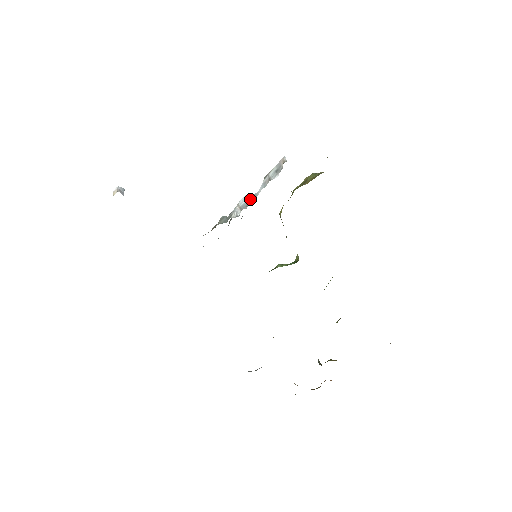
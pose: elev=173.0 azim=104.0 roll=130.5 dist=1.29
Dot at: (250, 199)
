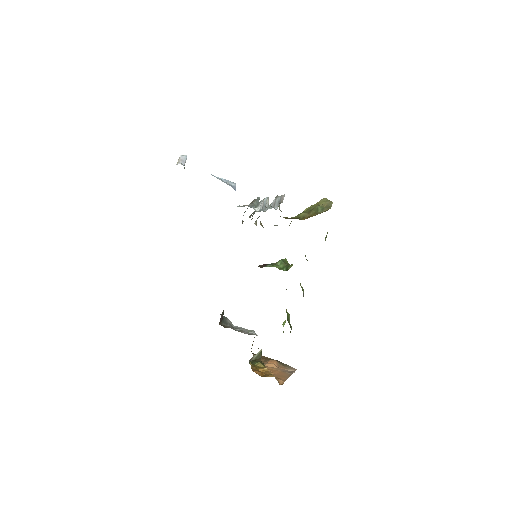
Dot at: (266, 206)
